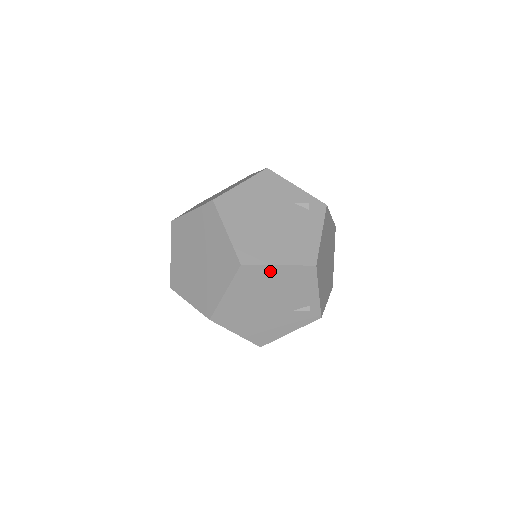
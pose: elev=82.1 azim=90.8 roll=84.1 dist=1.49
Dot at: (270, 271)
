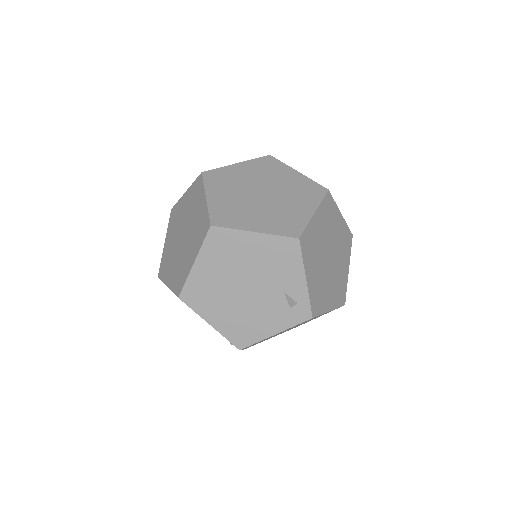
Dot at: occluded
